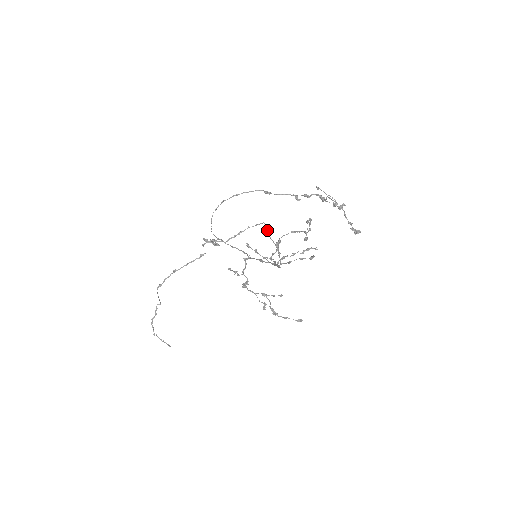
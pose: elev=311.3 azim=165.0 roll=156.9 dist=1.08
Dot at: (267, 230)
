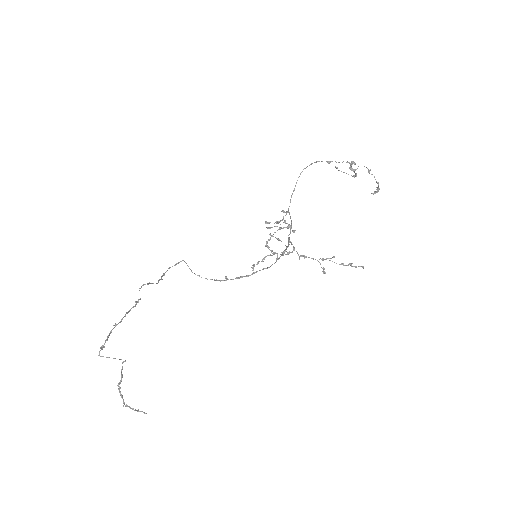
Dot at: occluded
